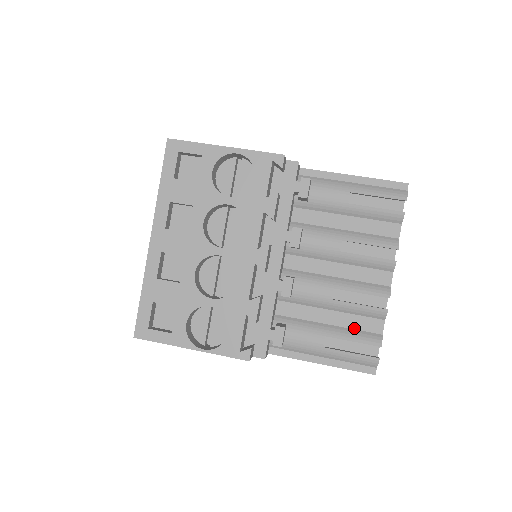
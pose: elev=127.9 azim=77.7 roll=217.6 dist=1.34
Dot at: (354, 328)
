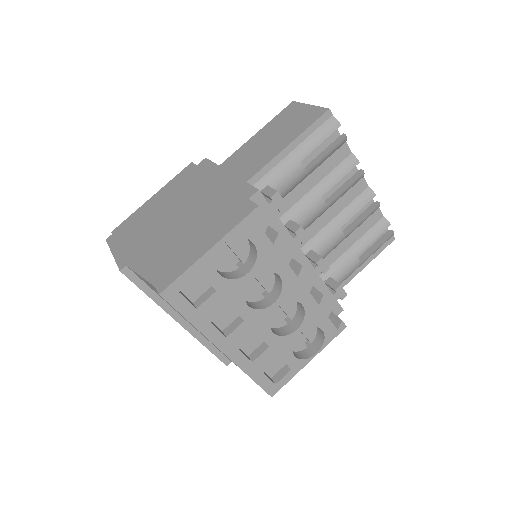
Dot at: (366, 232)
